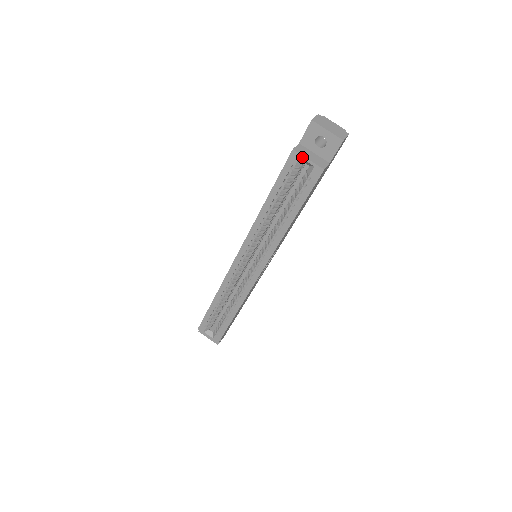
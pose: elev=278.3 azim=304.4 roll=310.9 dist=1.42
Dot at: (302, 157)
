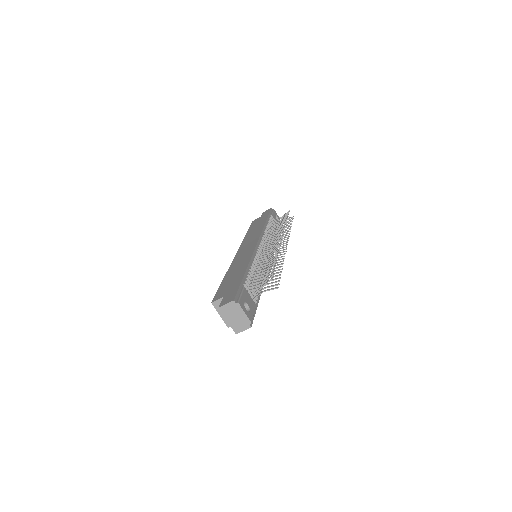
Dot at: (217, 310)
